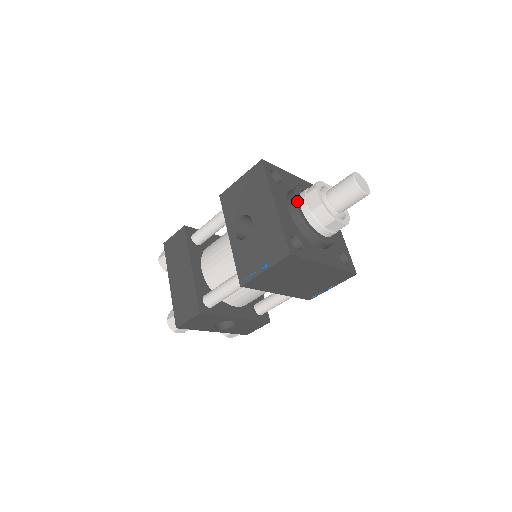
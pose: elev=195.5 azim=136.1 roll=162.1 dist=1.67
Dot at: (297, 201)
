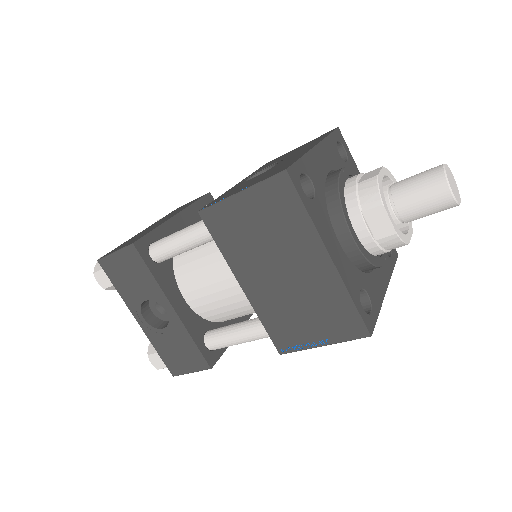
Dot at: (347, 172)
